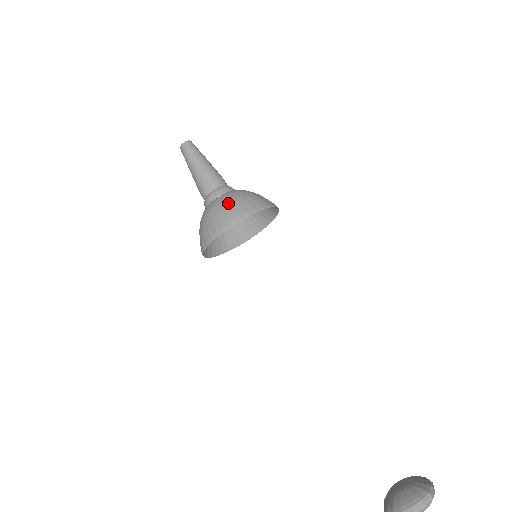
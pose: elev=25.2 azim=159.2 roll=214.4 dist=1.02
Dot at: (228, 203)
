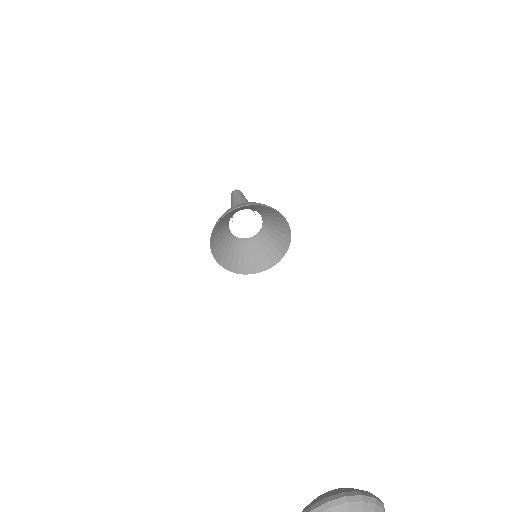
Dot at: occluded
